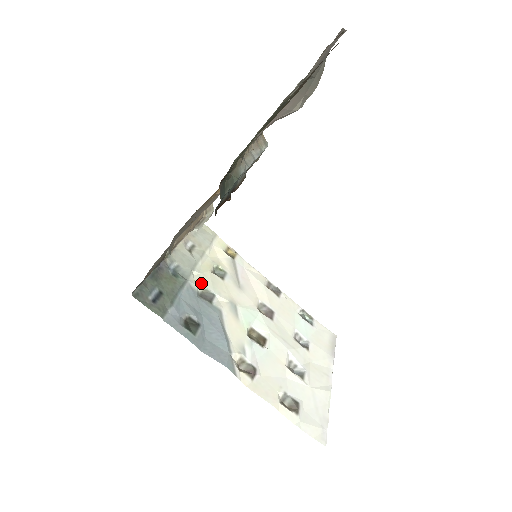
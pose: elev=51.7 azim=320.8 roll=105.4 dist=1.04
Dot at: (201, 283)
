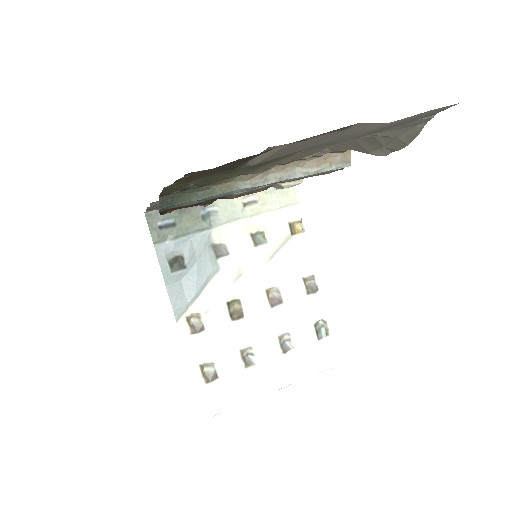
Dot at: (225, 237)
